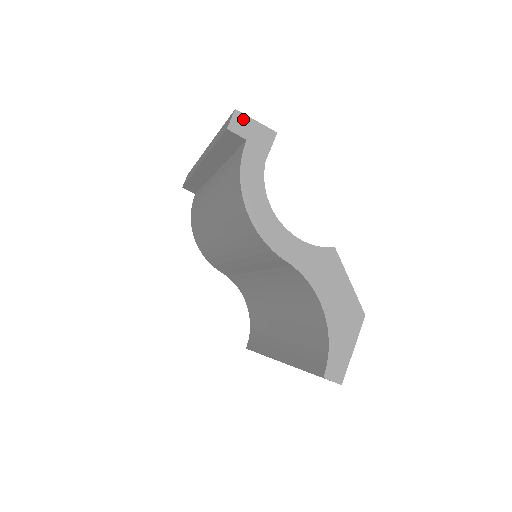
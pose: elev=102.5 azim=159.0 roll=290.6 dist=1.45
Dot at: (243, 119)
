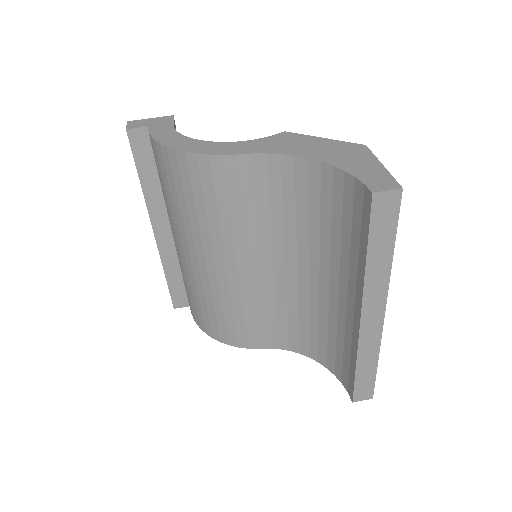
Dot at: (137, 122)
